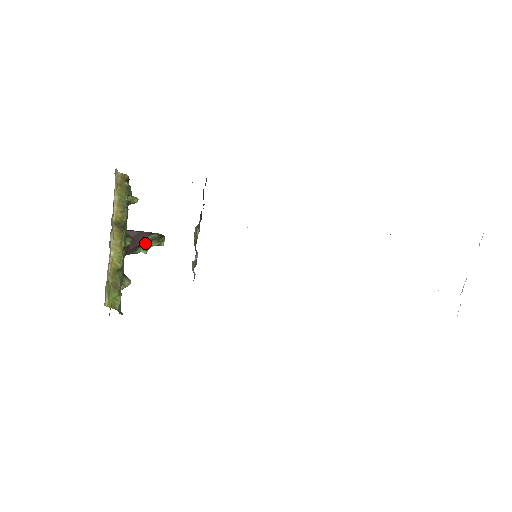
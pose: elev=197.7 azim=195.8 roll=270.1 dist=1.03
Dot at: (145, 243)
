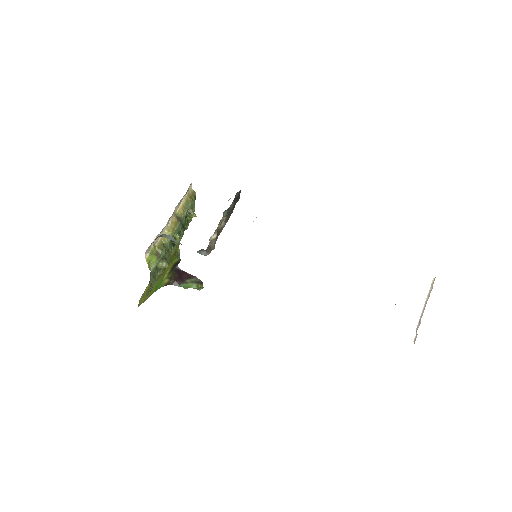
Dot at: (188, 282)
